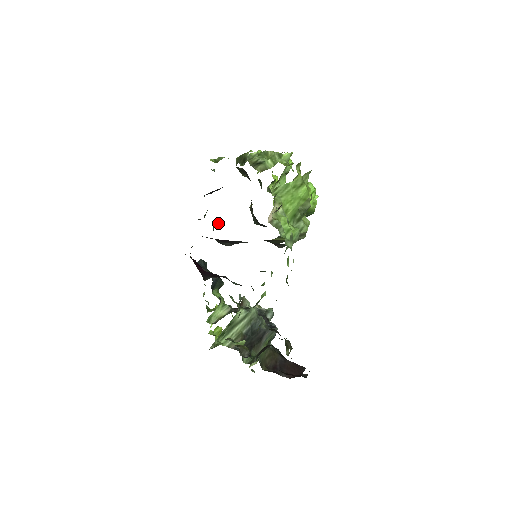
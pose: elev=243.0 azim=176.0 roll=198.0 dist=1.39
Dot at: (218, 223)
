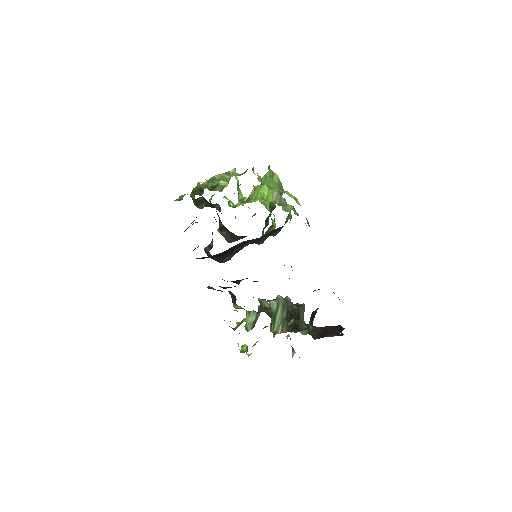
Dot at: (210, 246)
